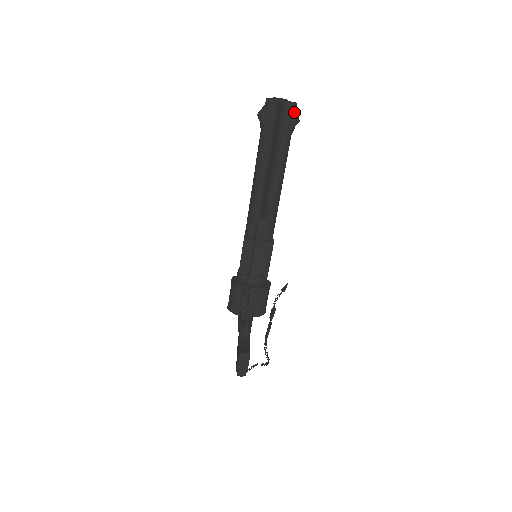
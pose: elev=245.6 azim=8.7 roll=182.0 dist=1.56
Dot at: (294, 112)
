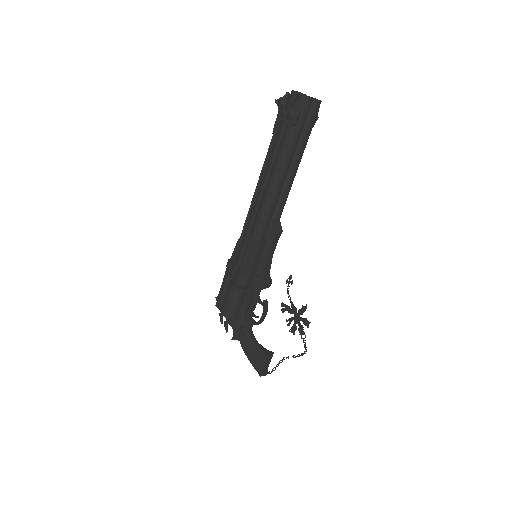
Dot at: (318, 110)
